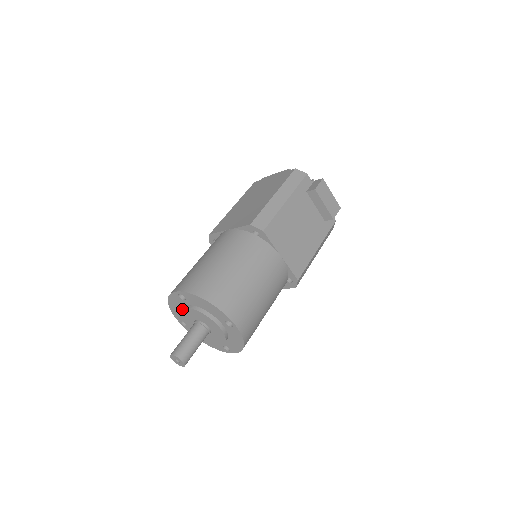
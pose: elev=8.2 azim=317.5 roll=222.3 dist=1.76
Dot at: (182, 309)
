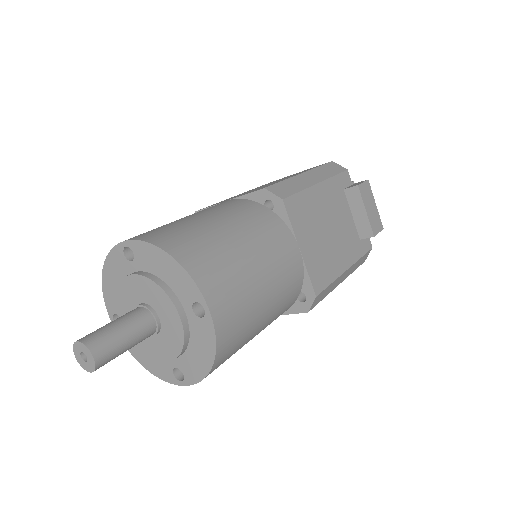
Dot at: (122, 279)
